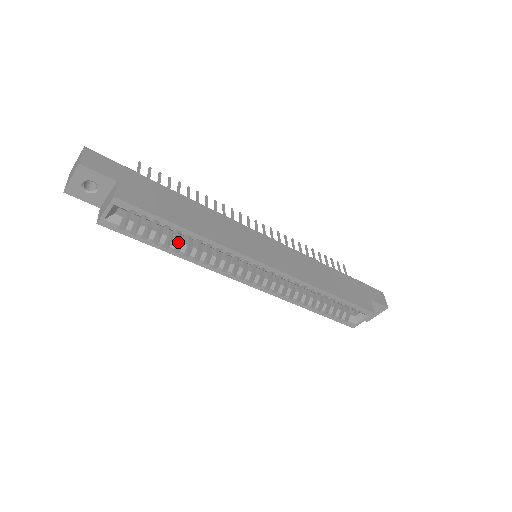
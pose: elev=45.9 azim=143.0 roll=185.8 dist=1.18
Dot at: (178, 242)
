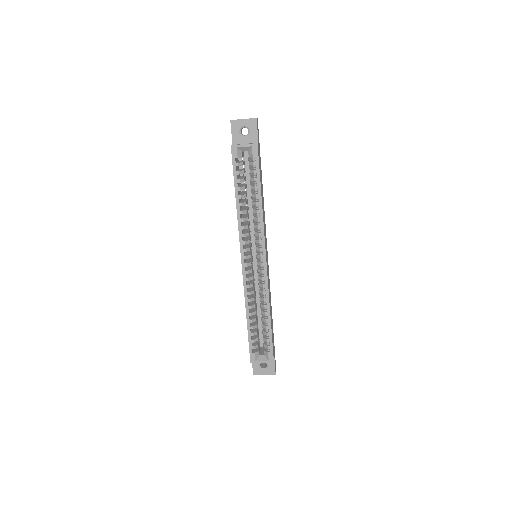
Dot at: (240, 201)
